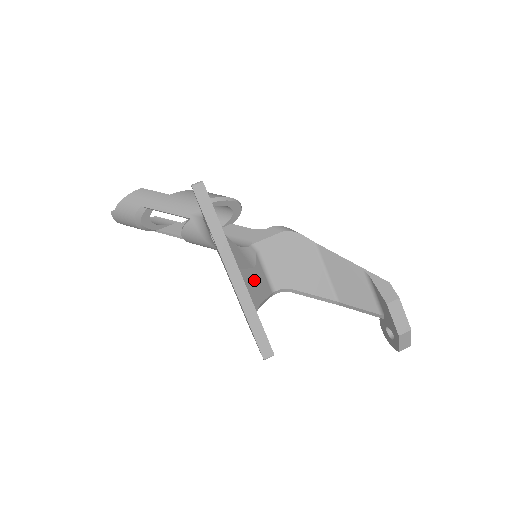
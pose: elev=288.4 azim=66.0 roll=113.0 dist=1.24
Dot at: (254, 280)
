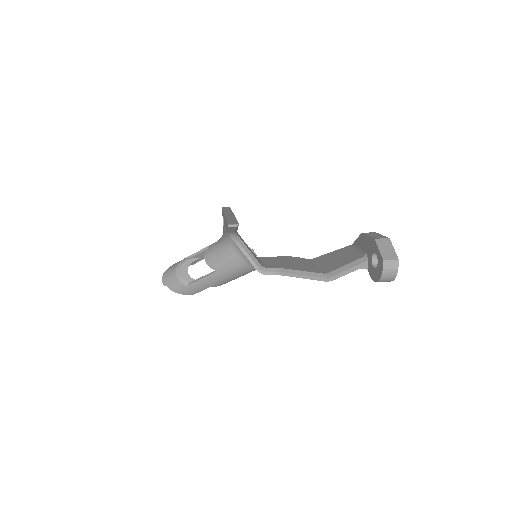
Dot at: occluded
